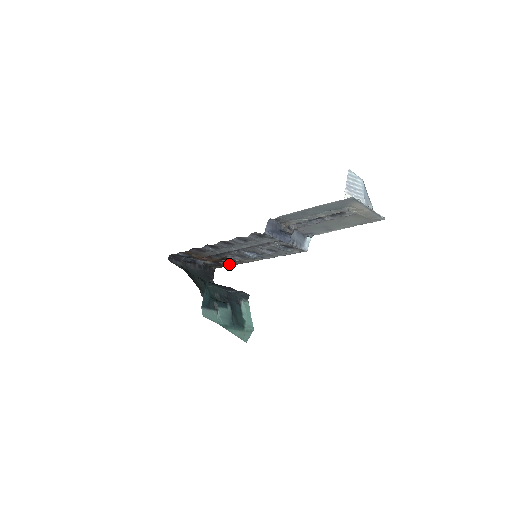
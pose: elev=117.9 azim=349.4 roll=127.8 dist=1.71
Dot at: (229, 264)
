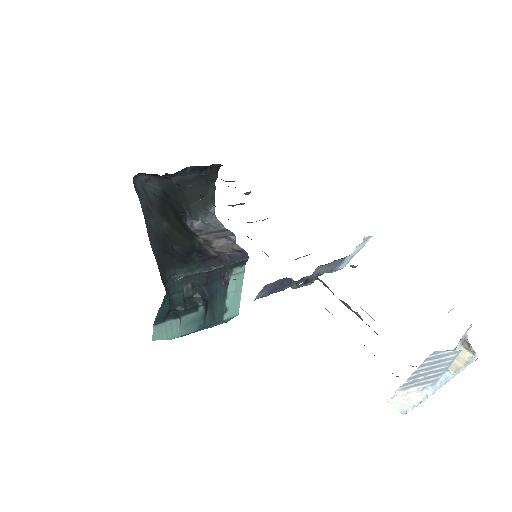
Dot at: occluded
